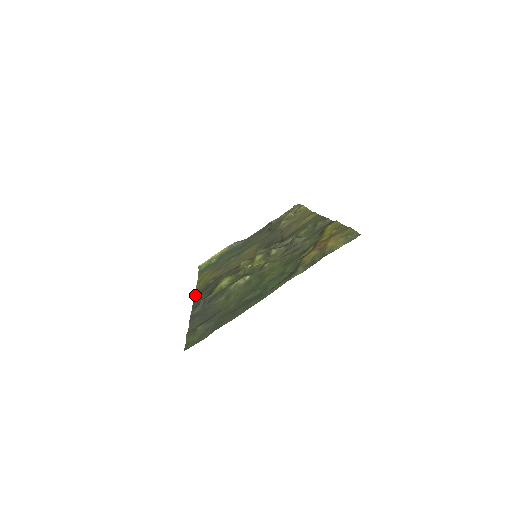
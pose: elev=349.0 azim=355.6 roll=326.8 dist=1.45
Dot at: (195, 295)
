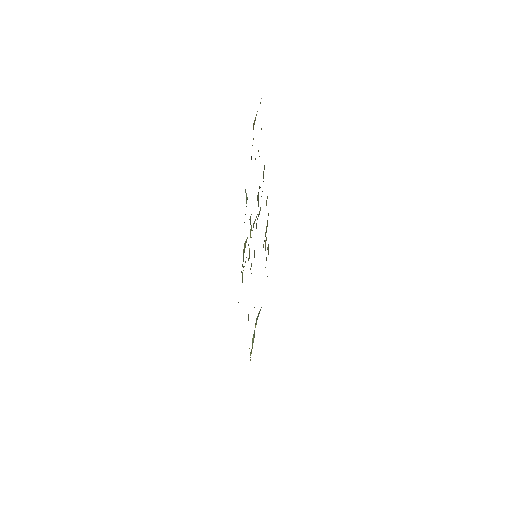
Dot at: occluded
